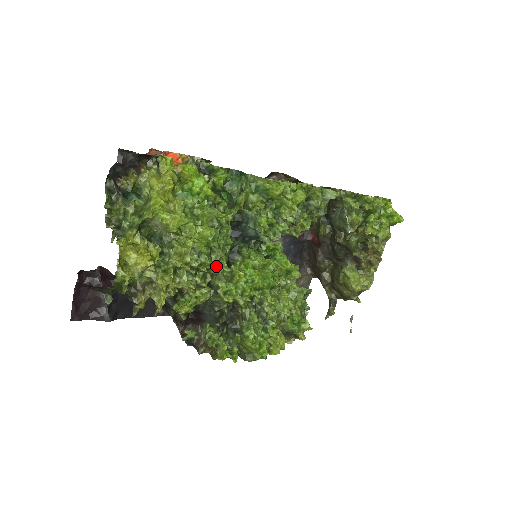
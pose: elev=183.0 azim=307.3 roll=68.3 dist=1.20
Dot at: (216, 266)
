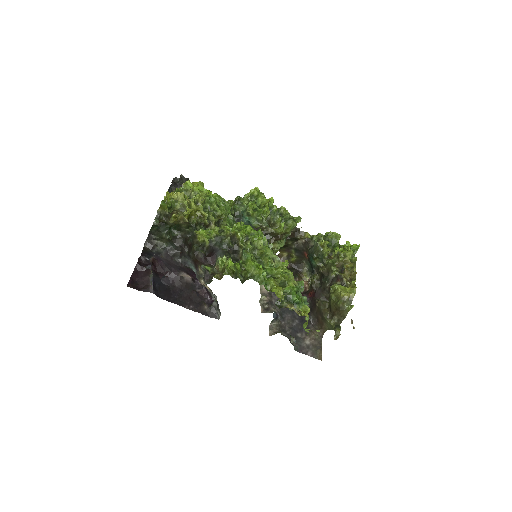
Dot at: (221, 211)
